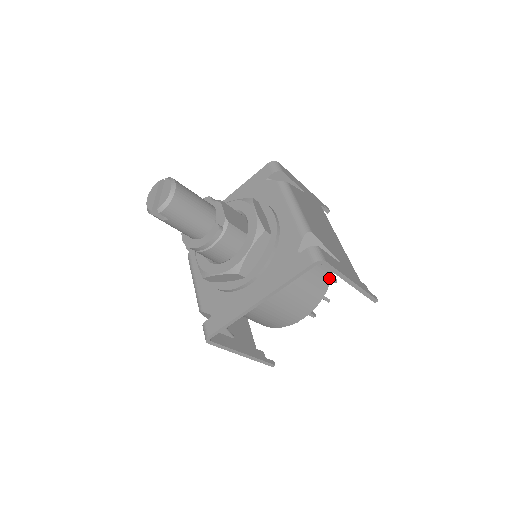
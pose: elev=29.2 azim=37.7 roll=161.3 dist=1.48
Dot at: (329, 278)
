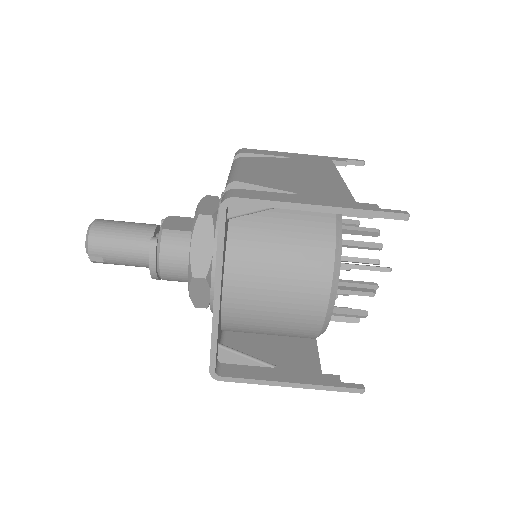
Dot at: (330, 227)
